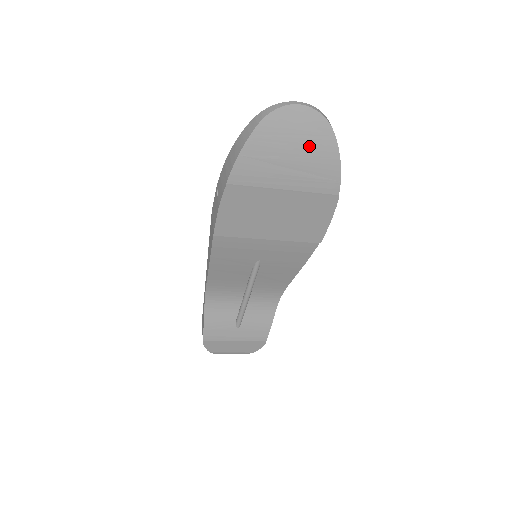
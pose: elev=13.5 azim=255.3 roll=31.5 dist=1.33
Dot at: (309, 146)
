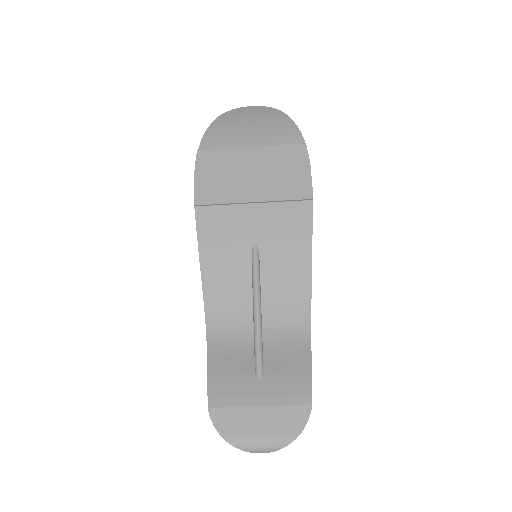
Dot at: (264, 120)
